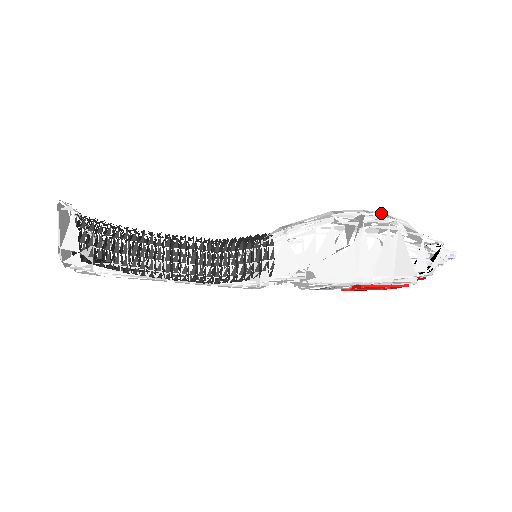
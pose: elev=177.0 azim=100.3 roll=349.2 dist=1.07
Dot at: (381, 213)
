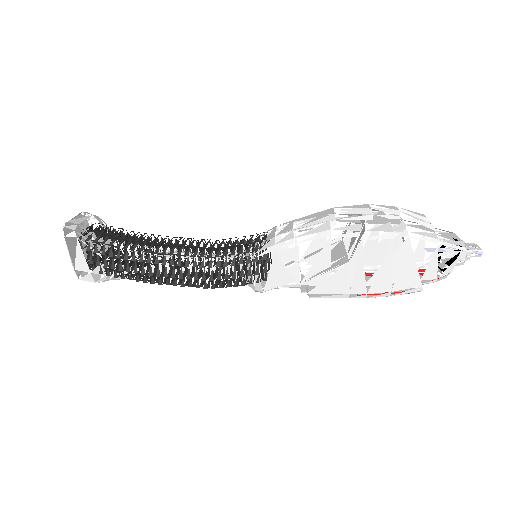
Dot at: (395, 211)
